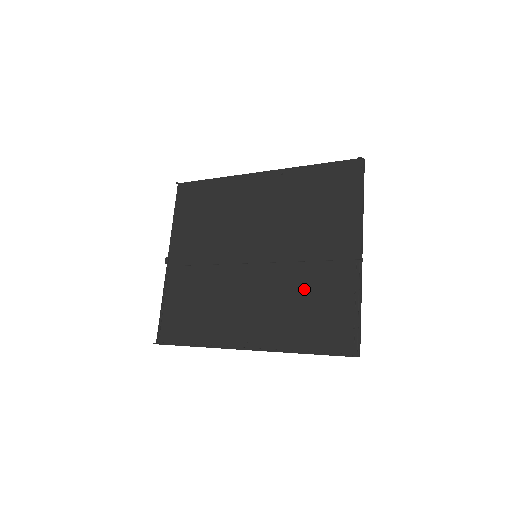
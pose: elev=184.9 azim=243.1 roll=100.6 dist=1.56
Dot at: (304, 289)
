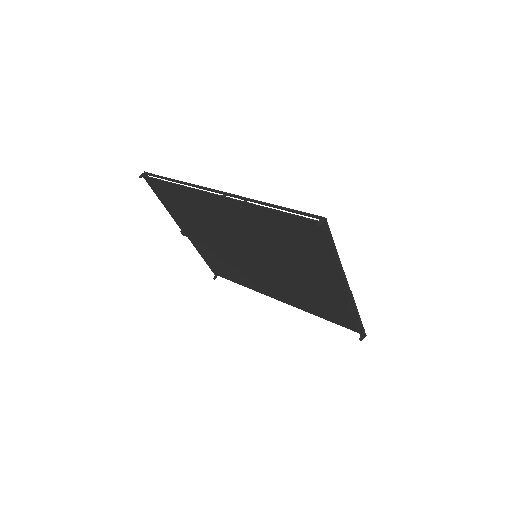
Dot at: (308, 289)
